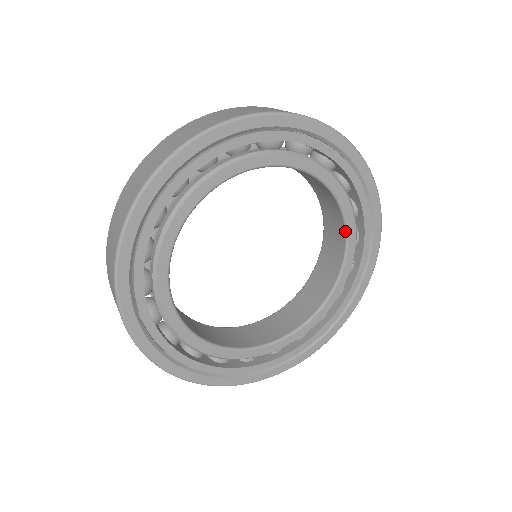
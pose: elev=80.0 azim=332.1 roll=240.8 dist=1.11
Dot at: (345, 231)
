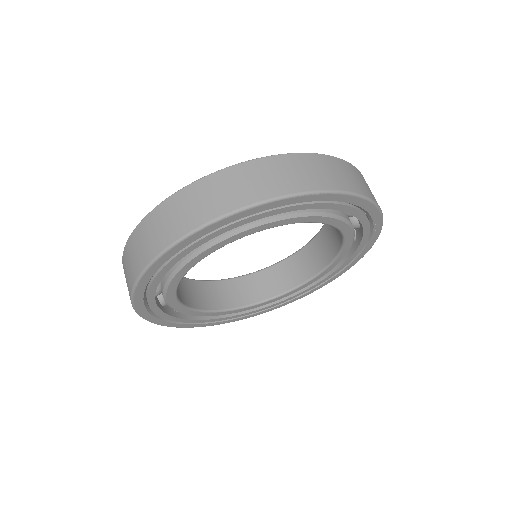
Dot at: occluded
